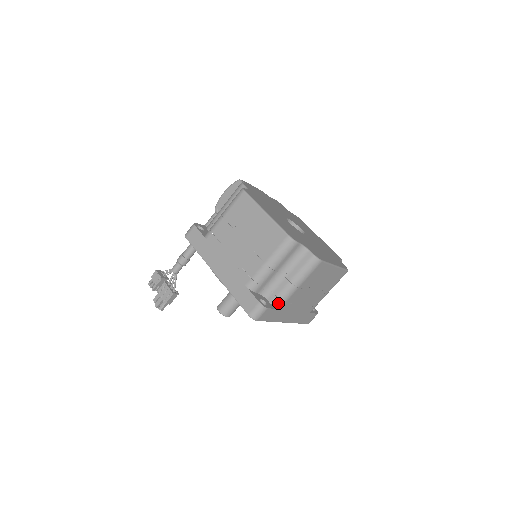
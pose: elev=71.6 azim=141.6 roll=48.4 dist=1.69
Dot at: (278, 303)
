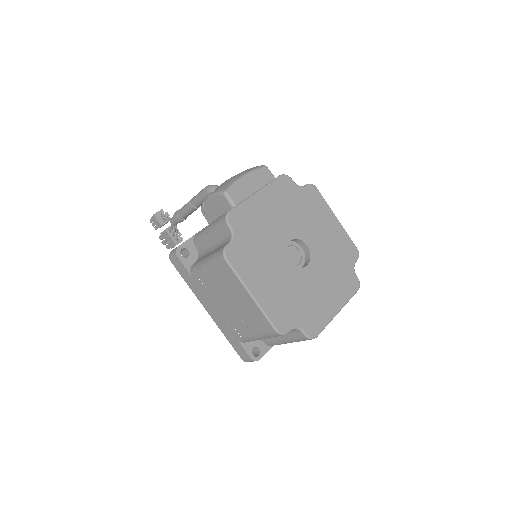
Dot at: (272, 345)
